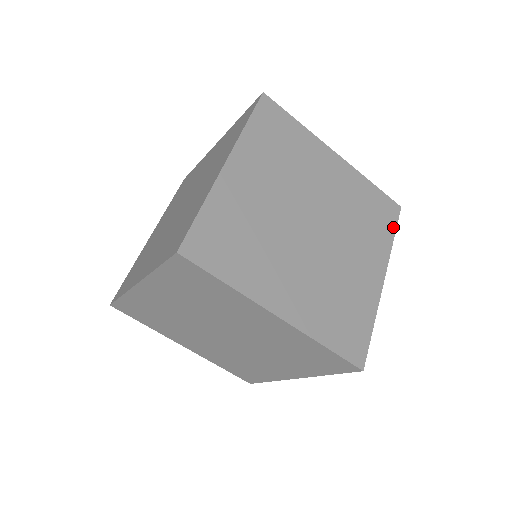
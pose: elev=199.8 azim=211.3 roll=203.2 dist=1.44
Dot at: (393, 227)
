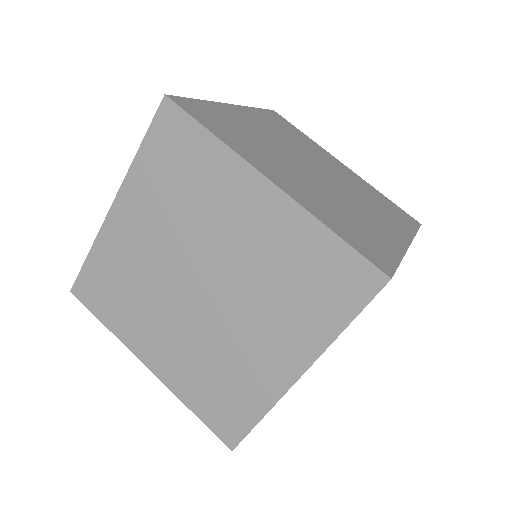
Dot at: (414, 227)
